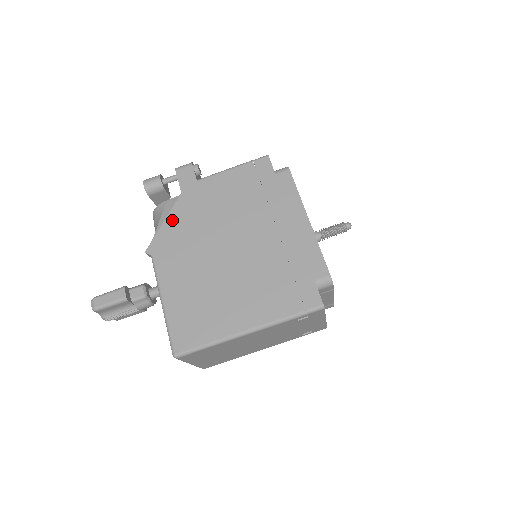
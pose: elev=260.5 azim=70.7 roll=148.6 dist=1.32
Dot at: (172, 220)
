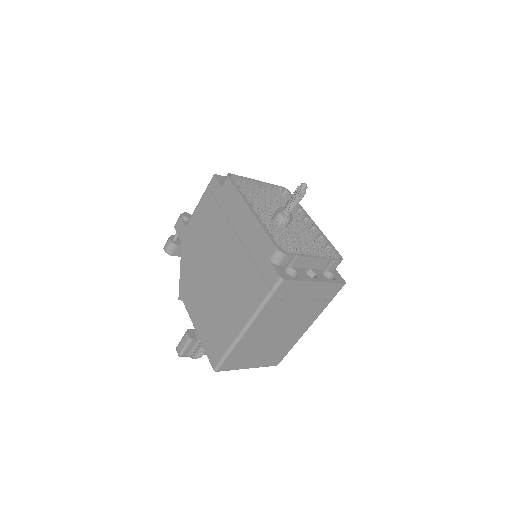
Dot at: (183, 266)
